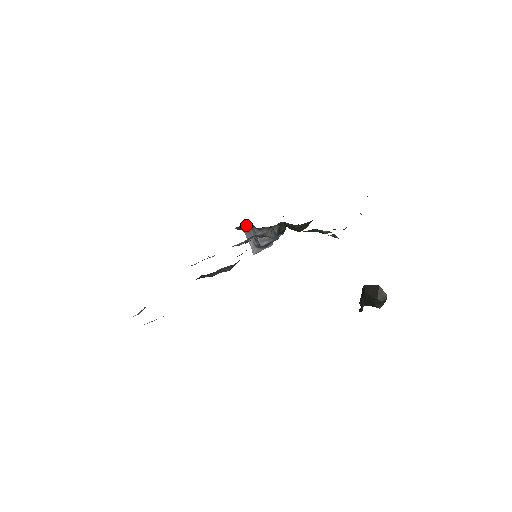
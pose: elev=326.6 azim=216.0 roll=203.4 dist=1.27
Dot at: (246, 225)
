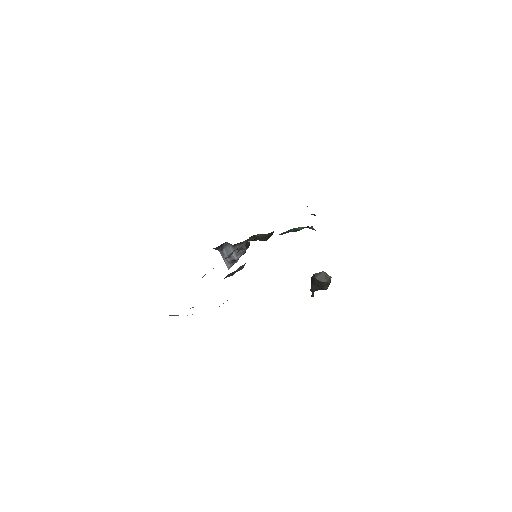
Dot at: (221, 245)
